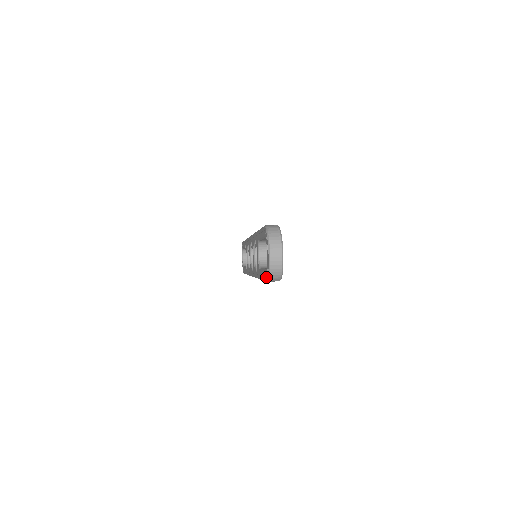
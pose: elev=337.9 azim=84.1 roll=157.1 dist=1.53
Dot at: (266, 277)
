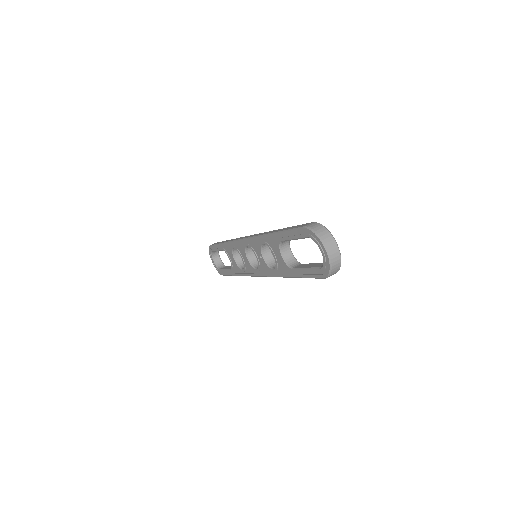
Dot at: (322, 275)
